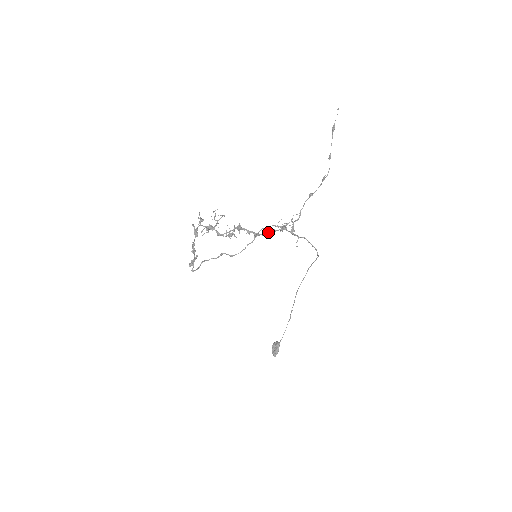
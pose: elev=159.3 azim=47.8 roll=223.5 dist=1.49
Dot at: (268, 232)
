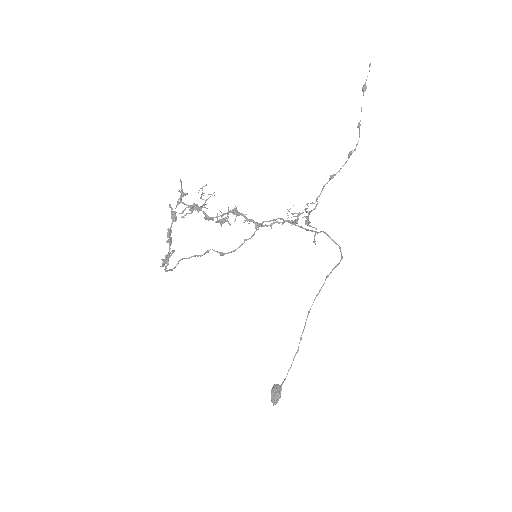
Dot at: (274, 223)
